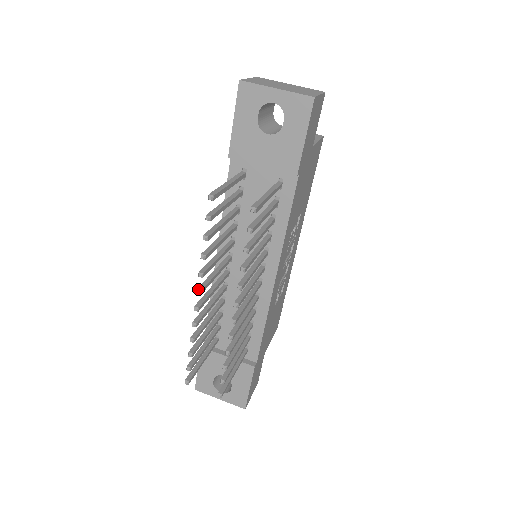
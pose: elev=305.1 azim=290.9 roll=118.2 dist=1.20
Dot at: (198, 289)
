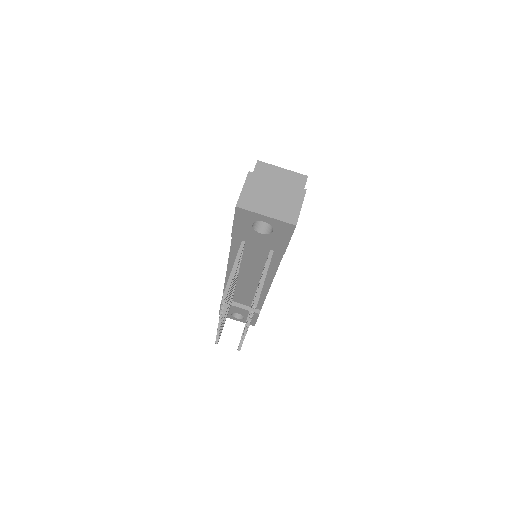
Dot at: (220, 320)
